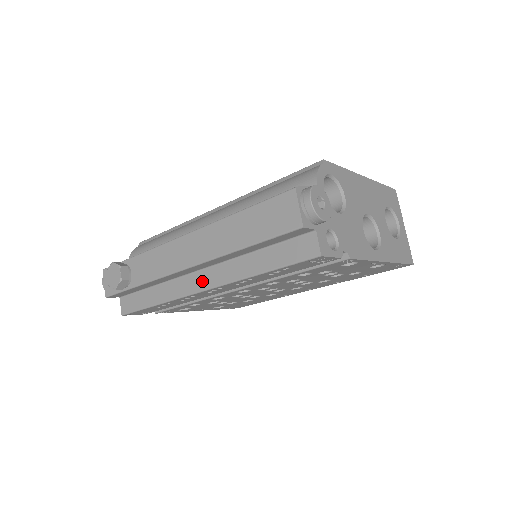
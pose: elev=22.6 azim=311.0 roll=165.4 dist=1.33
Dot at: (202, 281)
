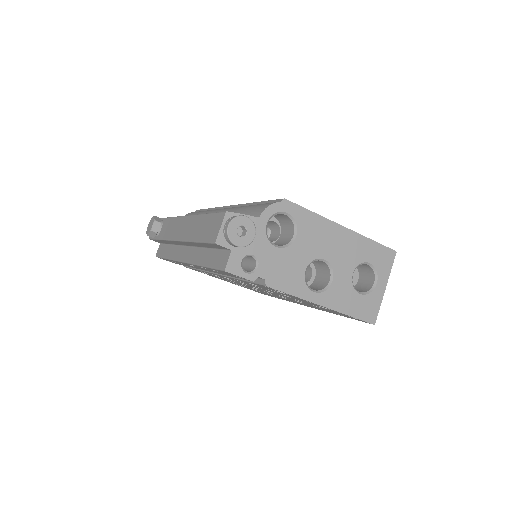
Dot at: (185, 255)
